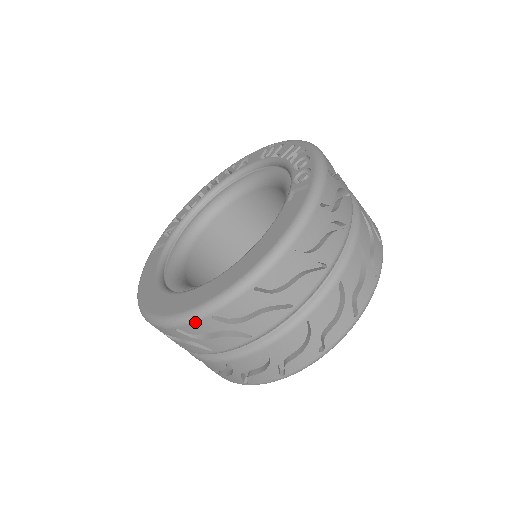
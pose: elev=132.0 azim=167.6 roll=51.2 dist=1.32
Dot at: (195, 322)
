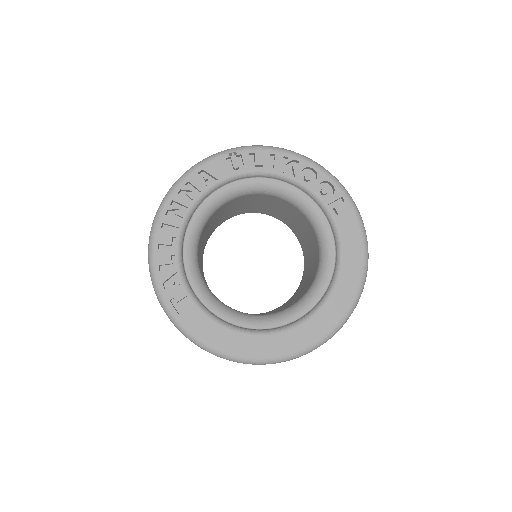
Dot at: occluded
